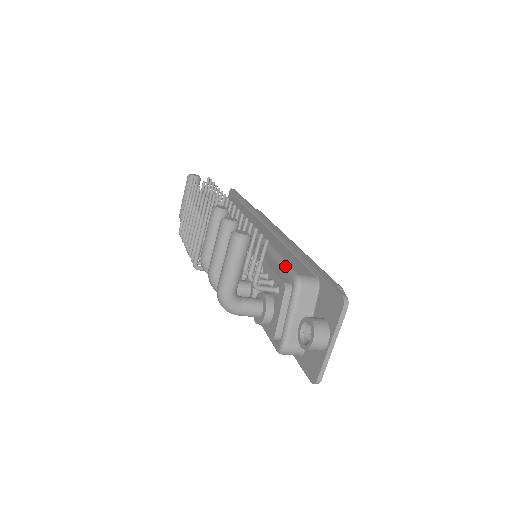
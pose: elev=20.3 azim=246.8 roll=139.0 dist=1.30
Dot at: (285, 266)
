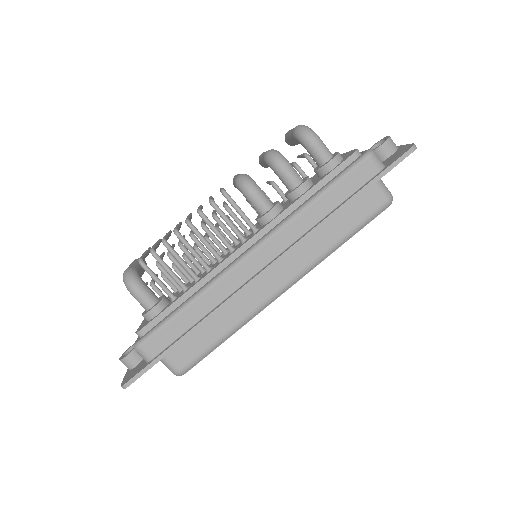
Dot at: occluded
